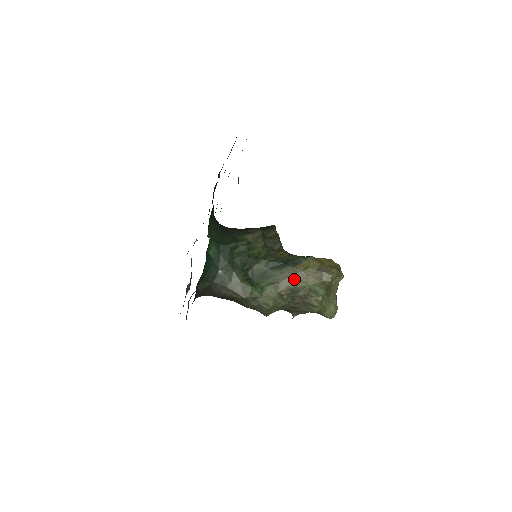
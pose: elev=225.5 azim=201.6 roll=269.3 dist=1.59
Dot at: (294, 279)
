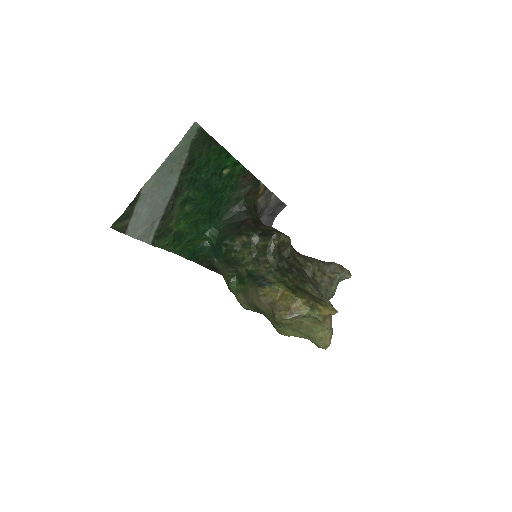
Dot at: (255, 298)
